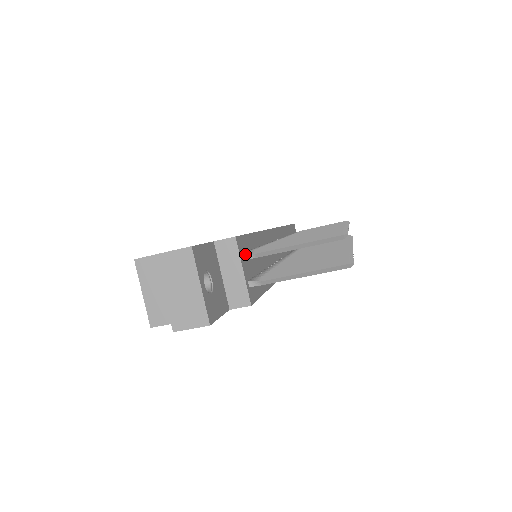
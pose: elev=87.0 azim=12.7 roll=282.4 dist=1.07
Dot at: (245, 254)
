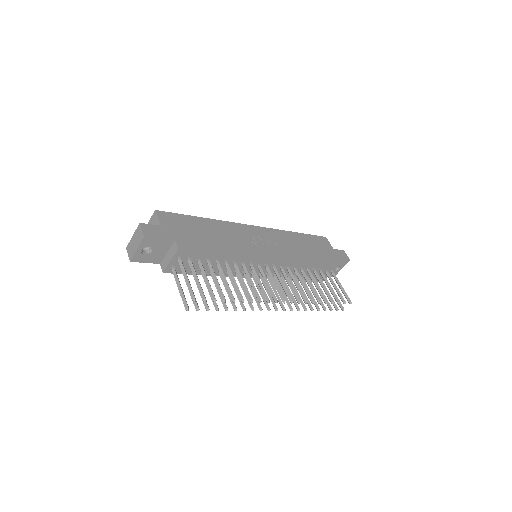
Dot at: (178, 258)
